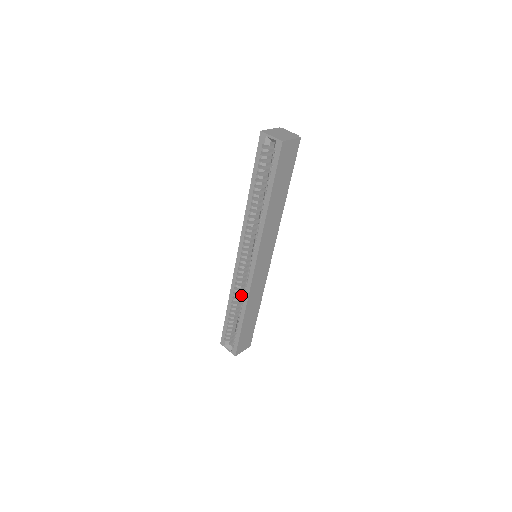
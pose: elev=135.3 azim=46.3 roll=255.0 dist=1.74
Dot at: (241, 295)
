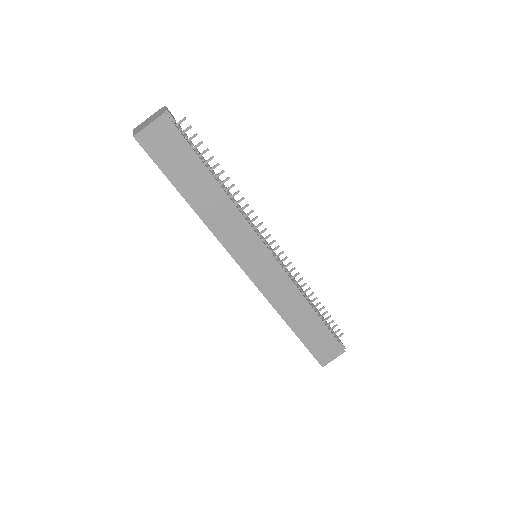
Dot at: occluded
